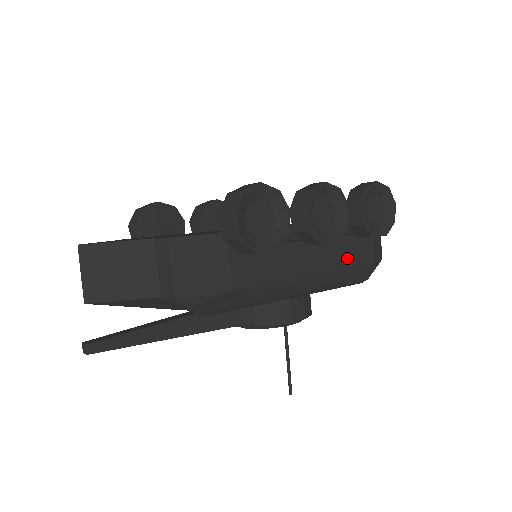
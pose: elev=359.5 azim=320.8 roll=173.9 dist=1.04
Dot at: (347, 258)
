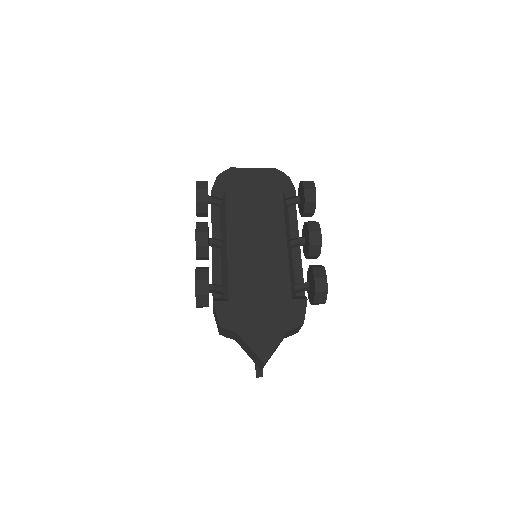
Dot at: occluded
